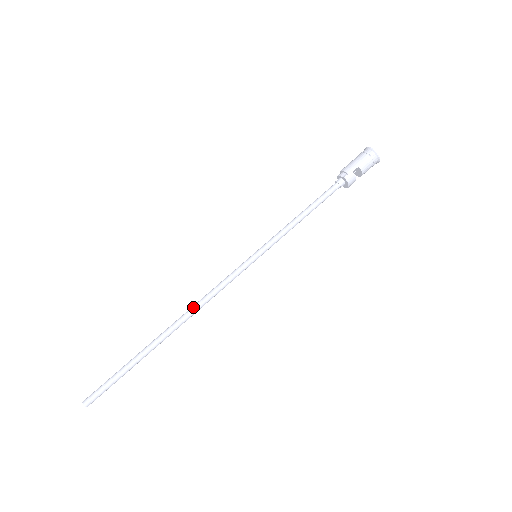
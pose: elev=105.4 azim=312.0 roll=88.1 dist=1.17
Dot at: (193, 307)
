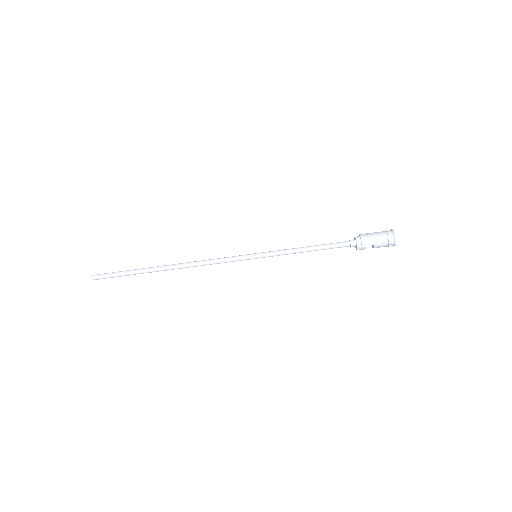
Dot at: (192, 264)
